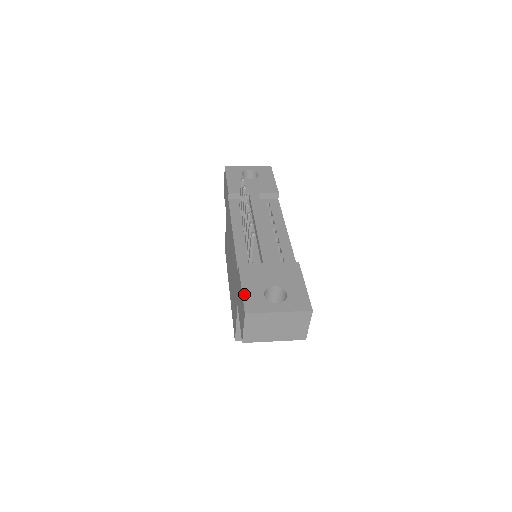
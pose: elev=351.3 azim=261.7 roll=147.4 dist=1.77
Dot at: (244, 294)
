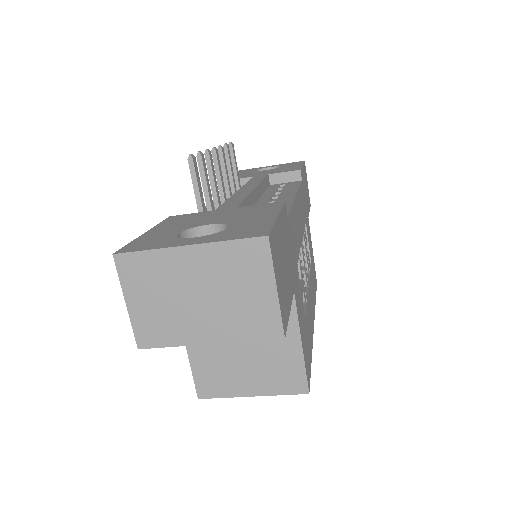
Dot at: (140, 237)
